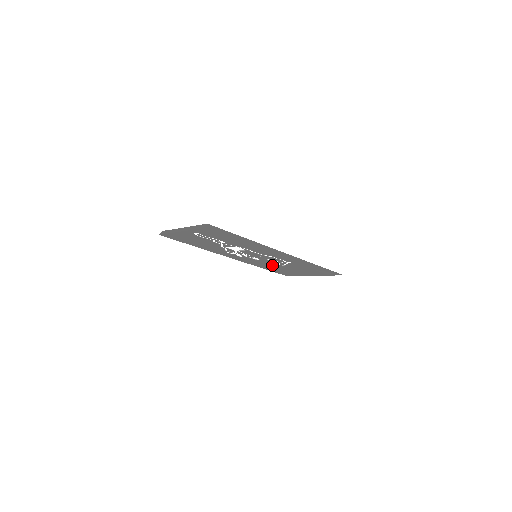
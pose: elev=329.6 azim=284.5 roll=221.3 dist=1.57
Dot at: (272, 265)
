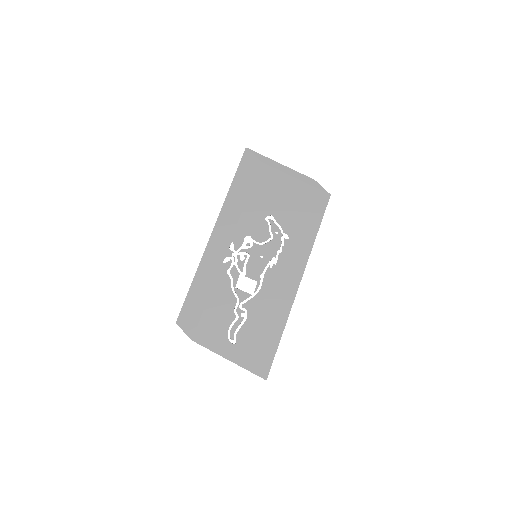
Dot at: (255, 210)
